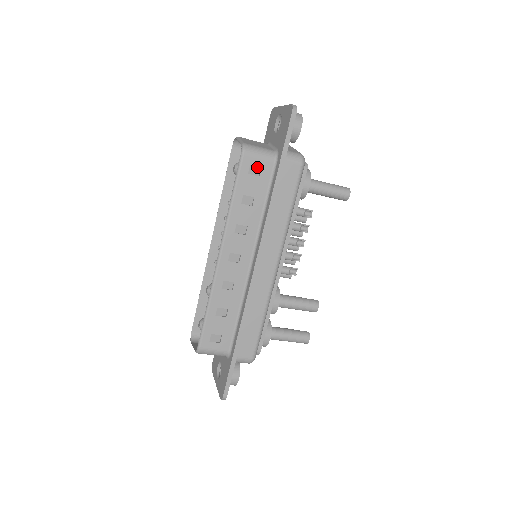
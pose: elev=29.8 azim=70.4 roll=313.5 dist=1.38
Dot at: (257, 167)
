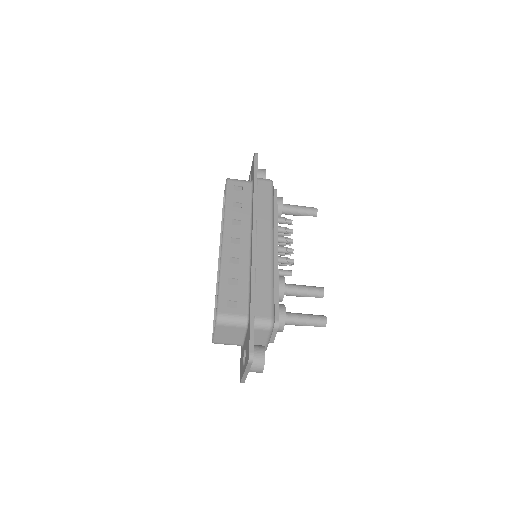
Dot at: (240, 187)
